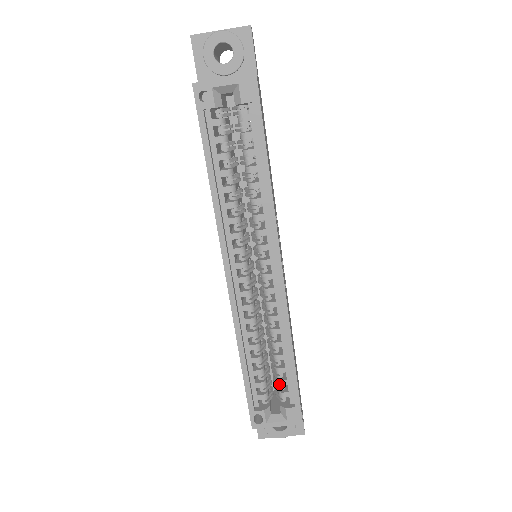
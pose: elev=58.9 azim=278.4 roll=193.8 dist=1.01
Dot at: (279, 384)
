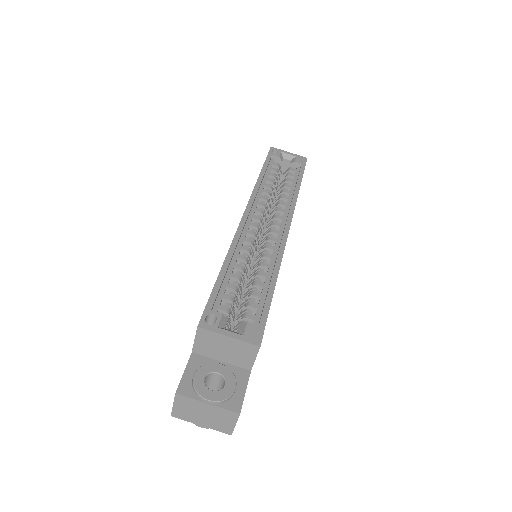
Dot at: (248, 305)
